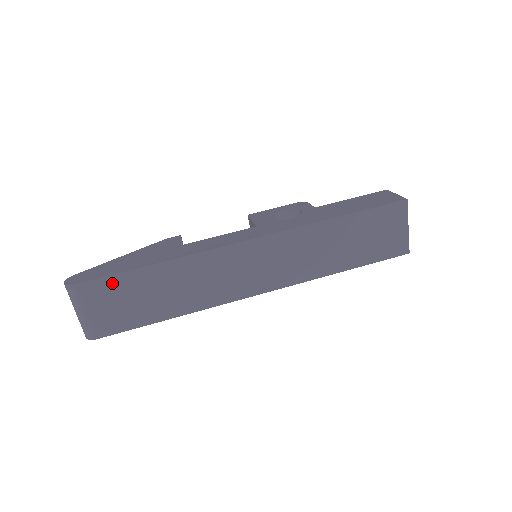
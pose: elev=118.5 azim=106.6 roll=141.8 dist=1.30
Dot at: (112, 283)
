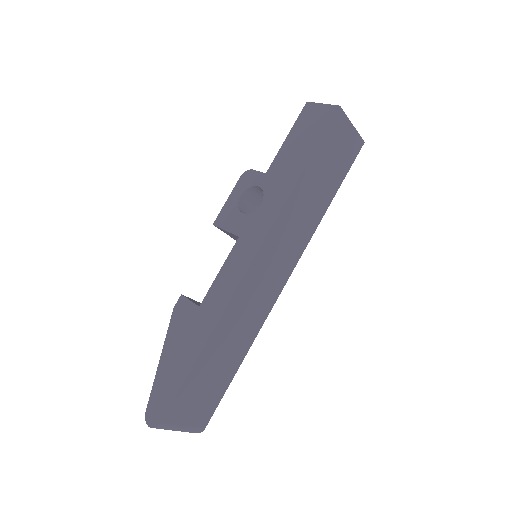
Dot at: (185, 392)
